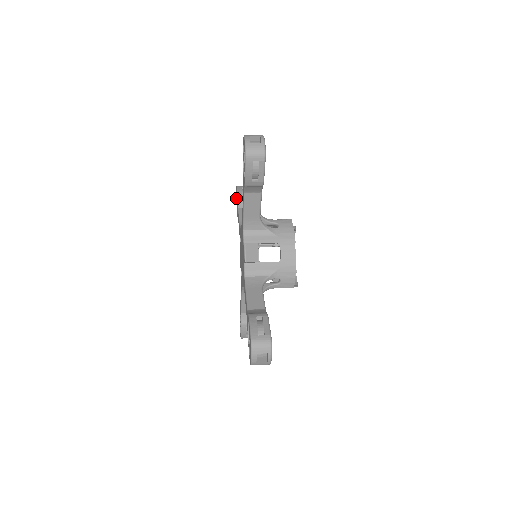
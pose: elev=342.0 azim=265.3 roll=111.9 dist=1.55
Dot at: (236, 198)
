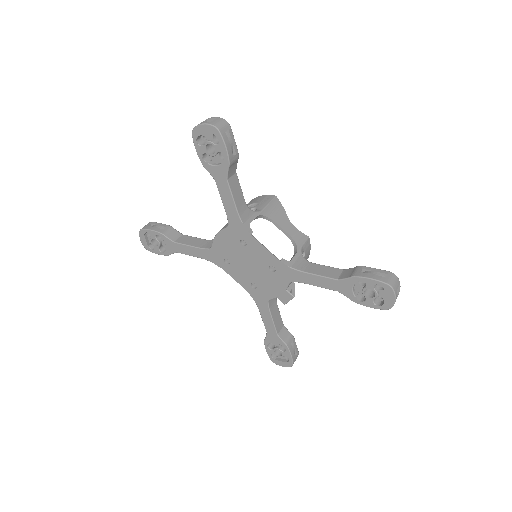
Dot at: (202, 133)
